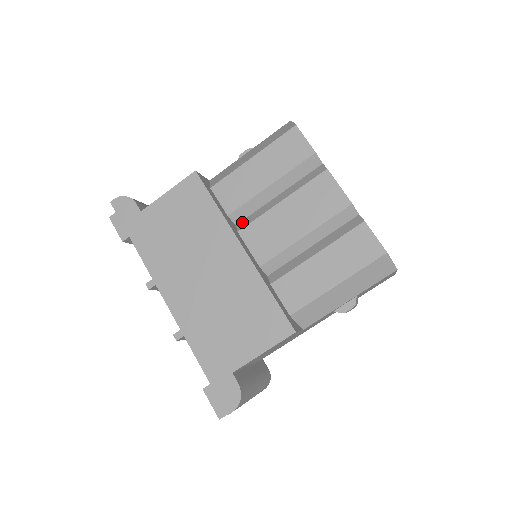
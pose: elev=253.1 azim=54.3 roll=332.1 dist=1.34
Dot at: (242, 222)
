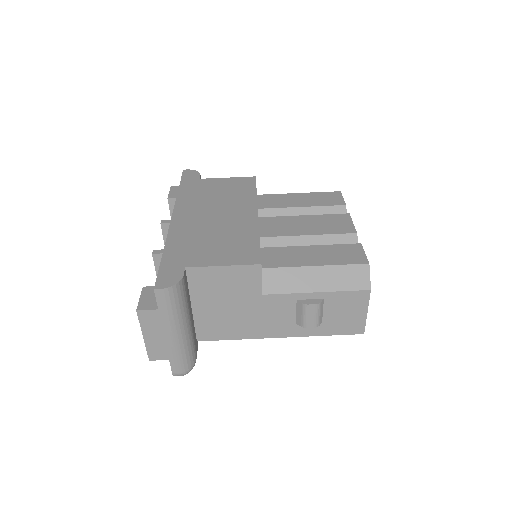
Dot at: occluded
